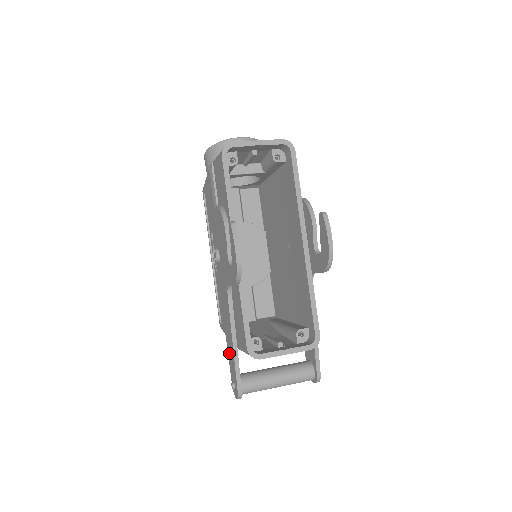
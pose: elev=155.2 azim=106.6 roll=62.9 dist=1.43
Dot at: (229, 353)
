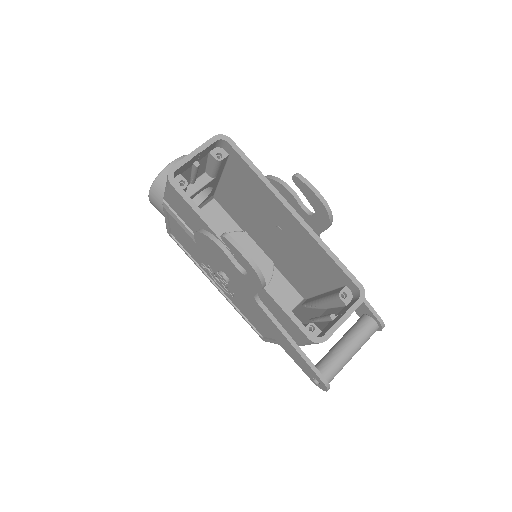
Dot at: (292, 356)
